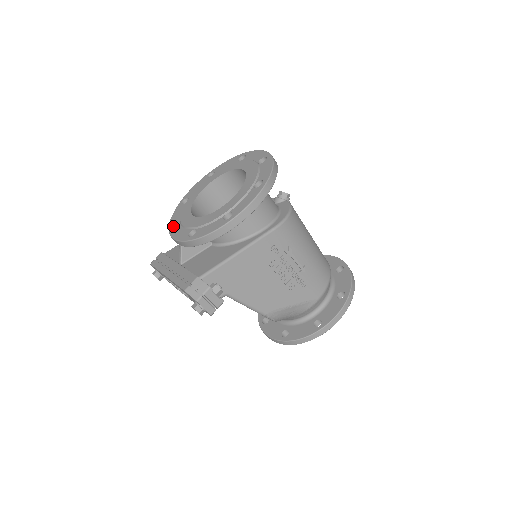
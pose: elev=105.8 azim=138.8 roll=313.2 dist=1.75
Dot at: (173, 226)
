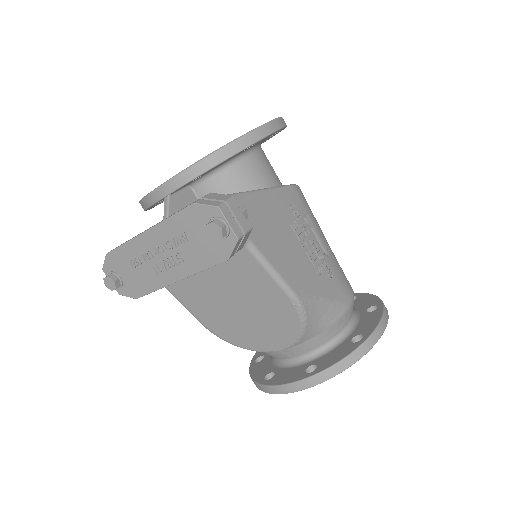
Dot at: occluded
